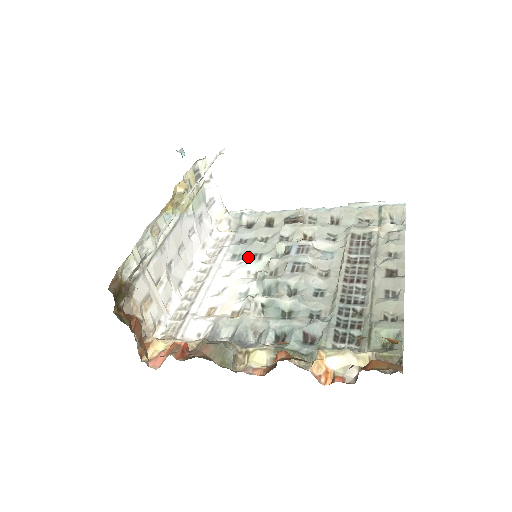
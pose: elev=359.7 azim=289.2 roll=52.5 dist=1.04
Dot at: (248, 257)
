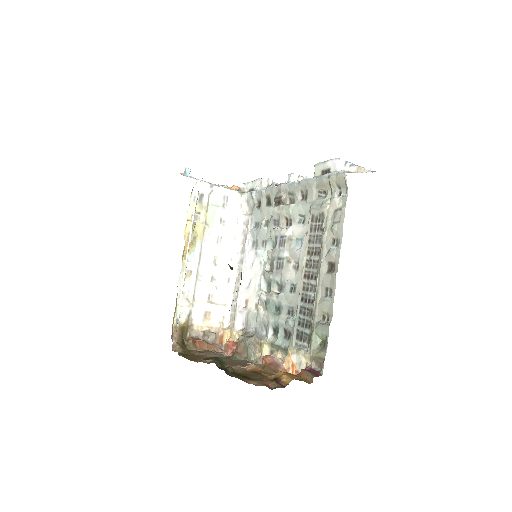
Dot at: (259, 246)
